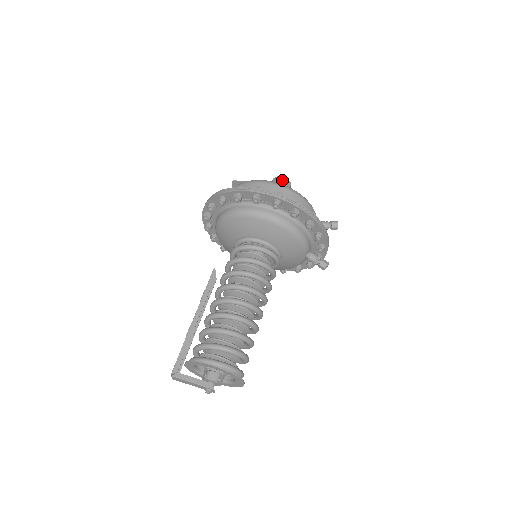
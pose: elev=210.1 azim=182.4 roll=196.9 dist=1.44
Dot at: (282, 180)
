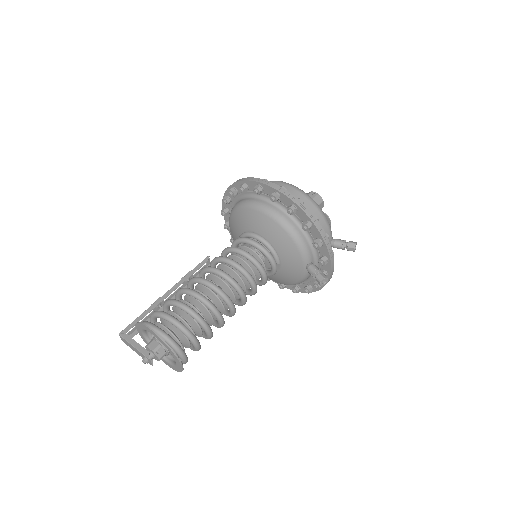
Dot at: (313, 195)
